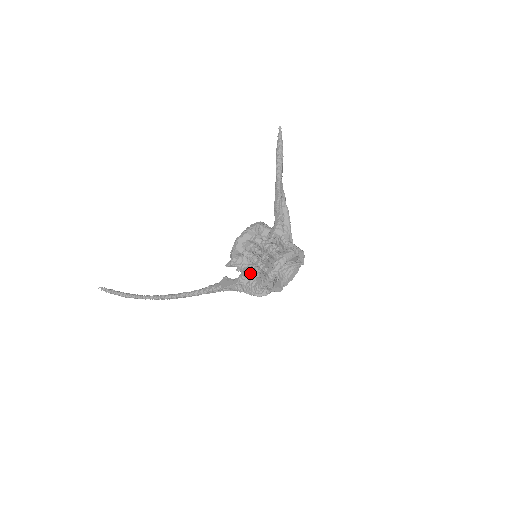
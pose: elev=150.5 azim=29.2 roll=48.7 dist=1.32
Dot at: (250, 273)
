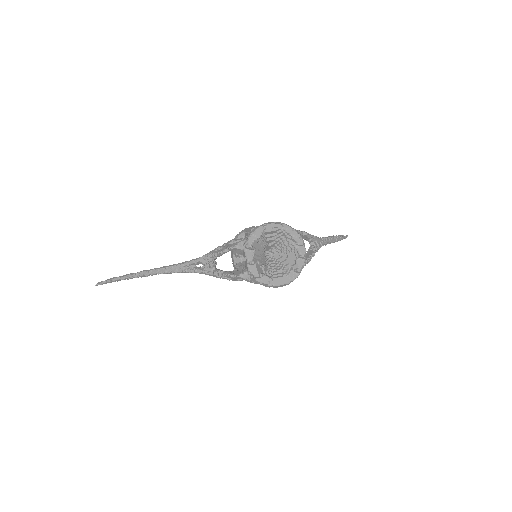
Dot at: occluded
